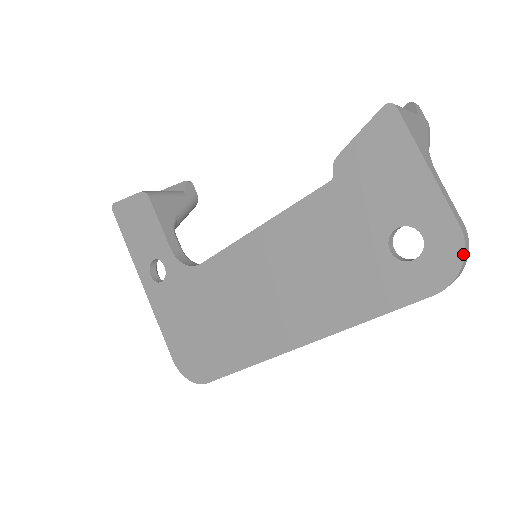
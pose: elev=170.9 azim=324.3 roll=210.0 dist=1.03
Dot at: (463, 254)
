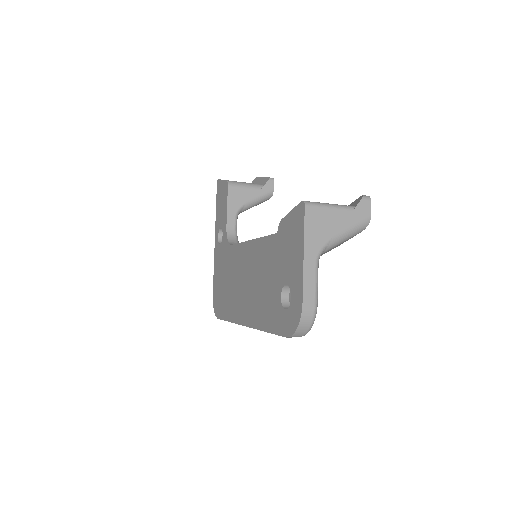
Dot at: (299, 322)
